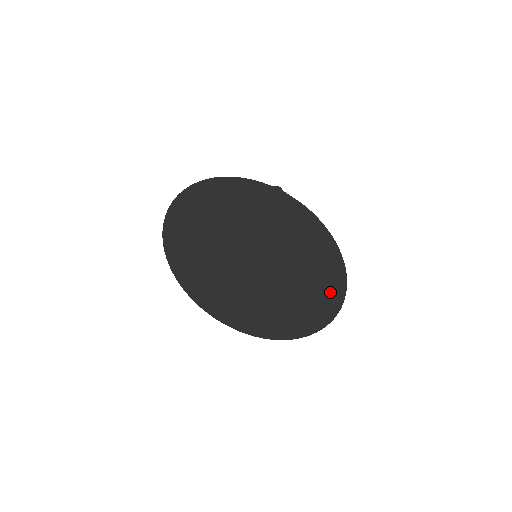
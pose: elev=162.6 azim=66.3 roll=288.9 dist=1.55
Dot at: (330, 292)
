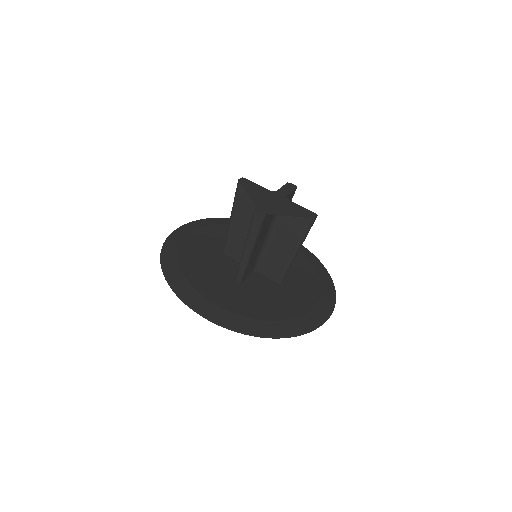
Dot at: occluded
